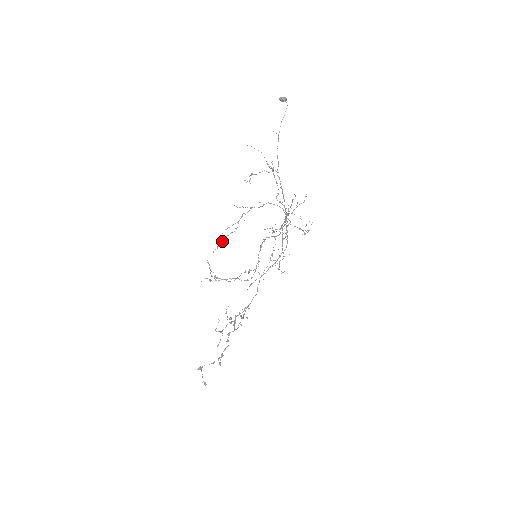
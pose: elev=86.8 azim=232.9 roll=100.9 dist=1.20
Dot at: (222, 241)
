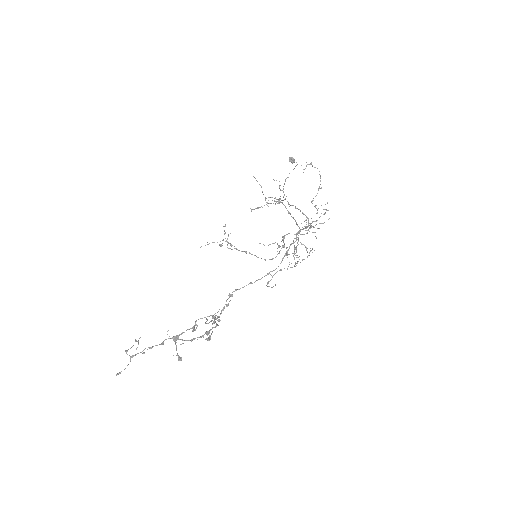
Dot at: (261, 206)
